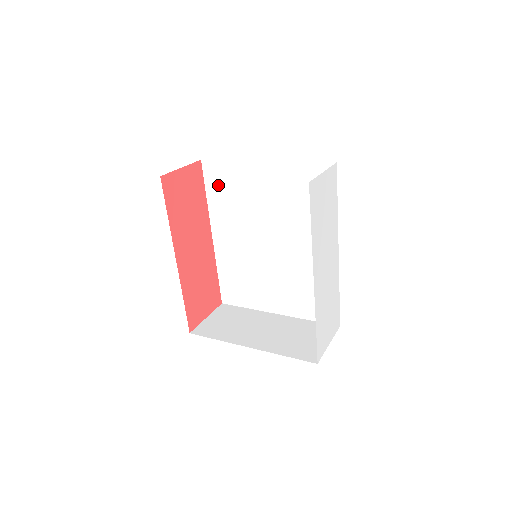
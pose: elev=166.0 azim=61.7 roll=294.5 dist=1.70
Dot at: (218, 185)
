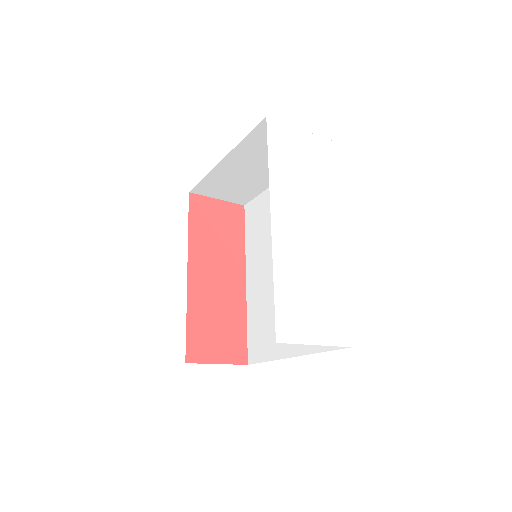
Dot at: (253, 222)
